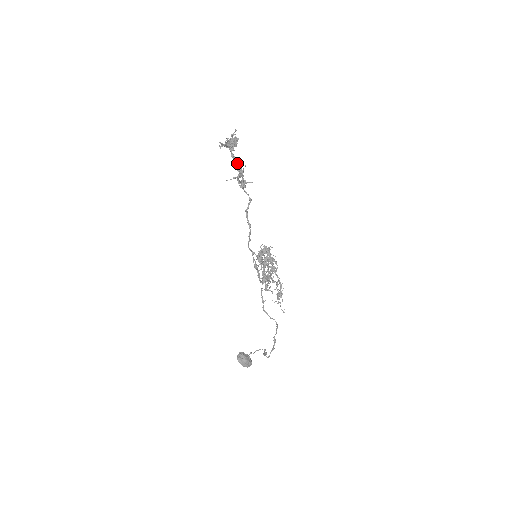
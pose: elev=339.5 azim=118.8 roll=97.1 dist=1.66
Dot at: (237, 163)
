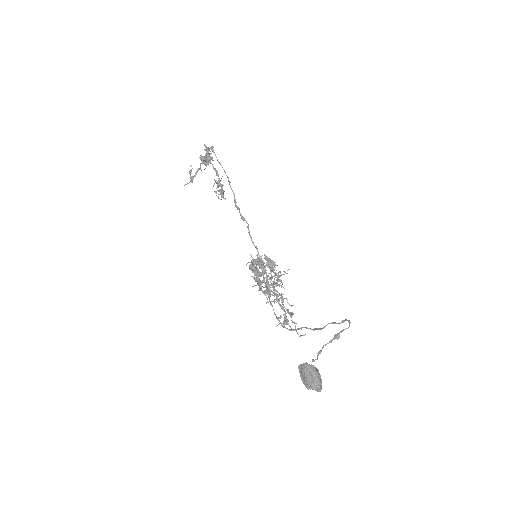
Dot at: (221, 165)
